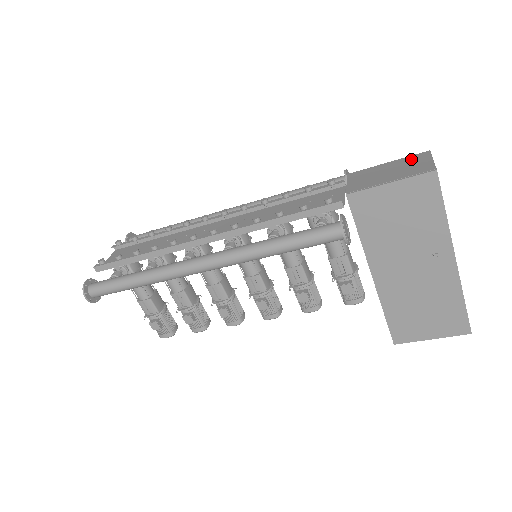
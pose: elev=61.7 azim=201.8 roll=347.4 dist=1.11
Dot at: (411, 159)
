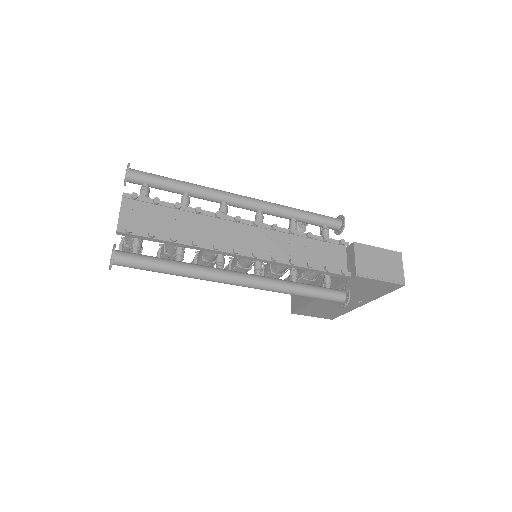
Dot at: (392, 256)
